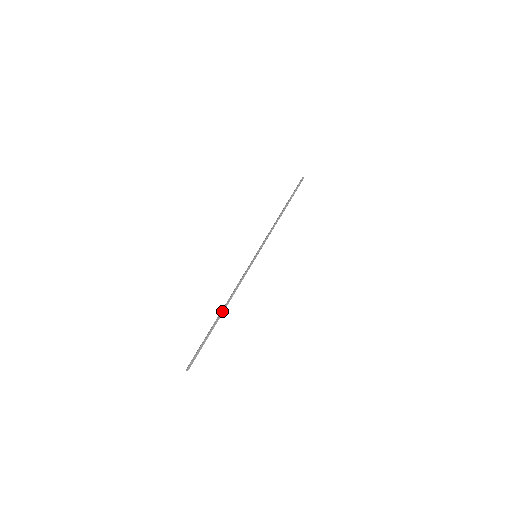
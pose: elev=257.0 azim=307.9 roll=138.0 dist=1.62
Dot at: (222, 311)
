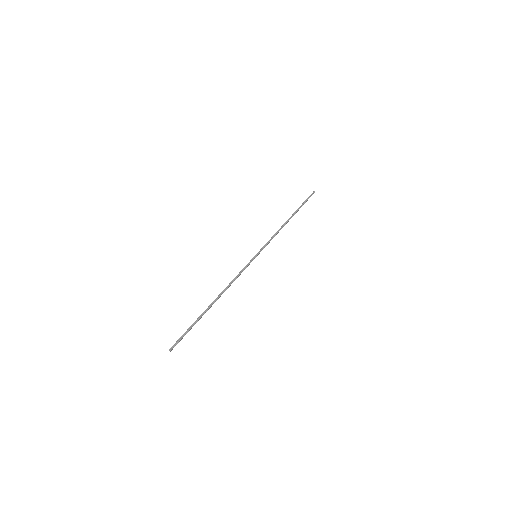
Dot at: (214, 301)
